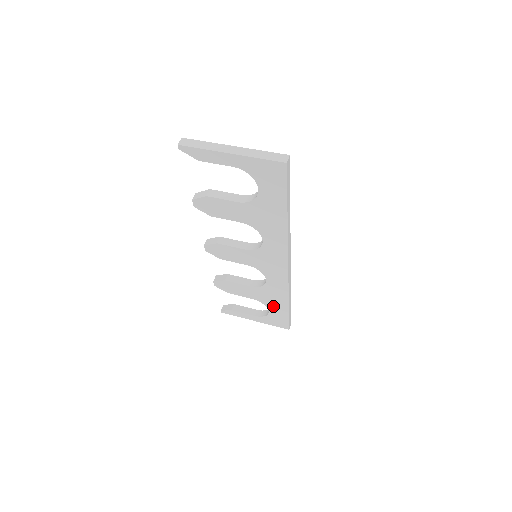
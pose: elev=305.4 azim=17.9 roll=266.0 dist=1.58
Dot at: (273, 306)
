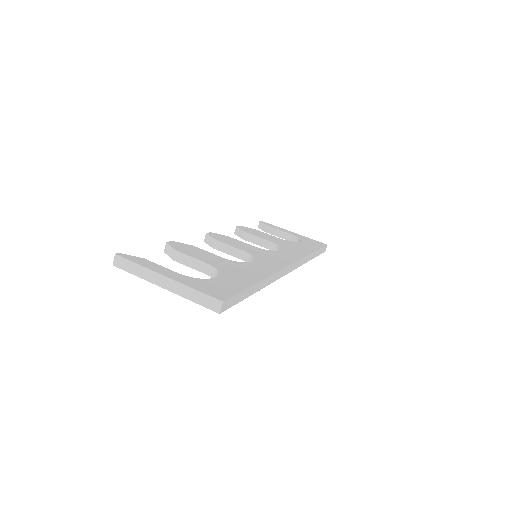
Dot at: occluded
